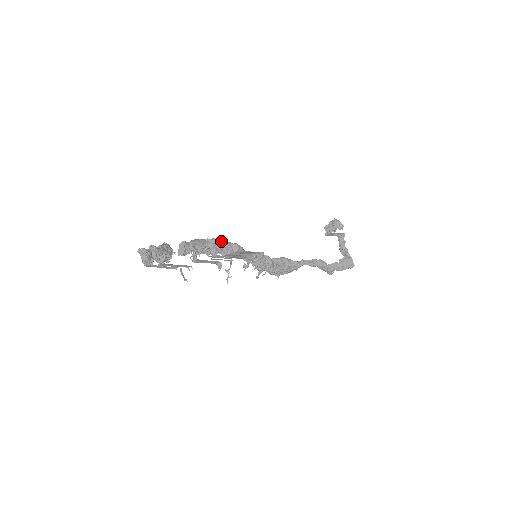
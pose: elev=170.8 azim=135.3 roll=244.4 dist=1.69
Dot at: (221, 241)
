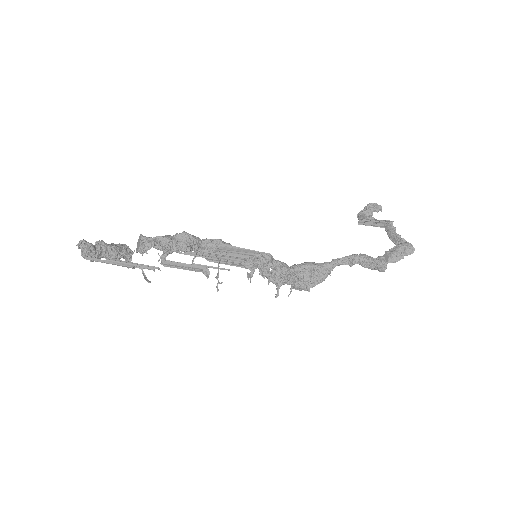
Dot at: occluded
